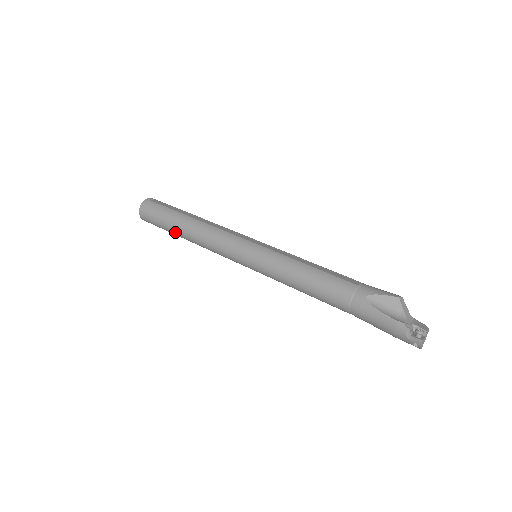
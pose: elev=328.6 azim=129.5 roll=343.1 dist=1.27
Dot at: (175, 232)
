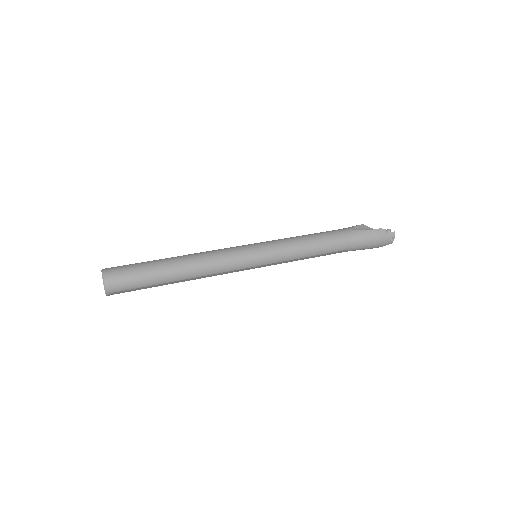
Dot at: (166, 276)
